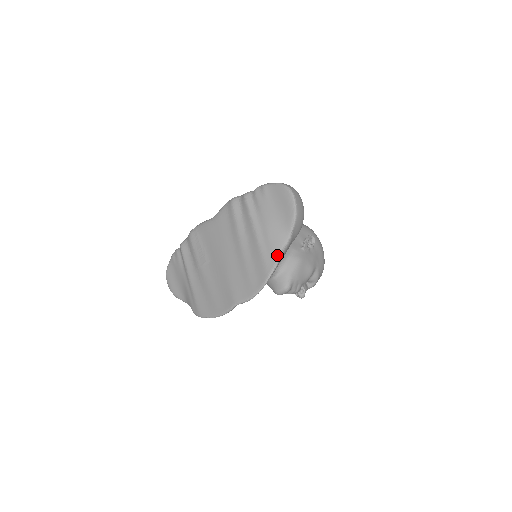
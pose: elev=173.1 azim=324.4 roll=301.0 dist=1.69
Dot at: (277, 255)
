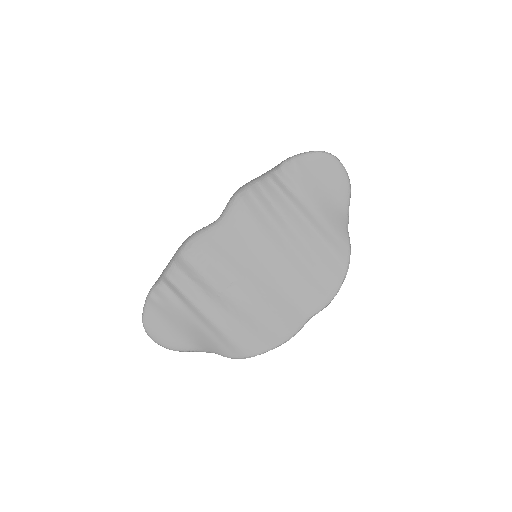
Dot at: (347, 239)
